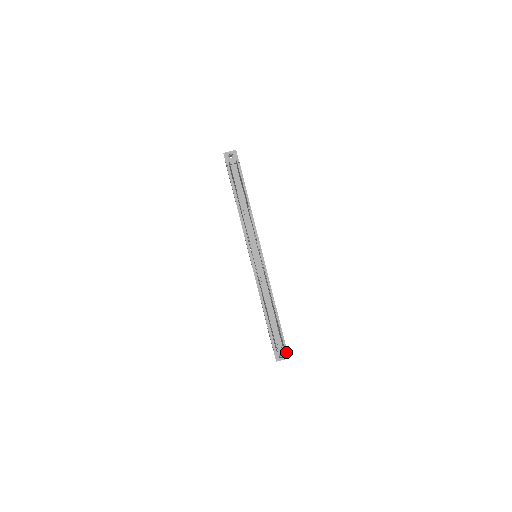
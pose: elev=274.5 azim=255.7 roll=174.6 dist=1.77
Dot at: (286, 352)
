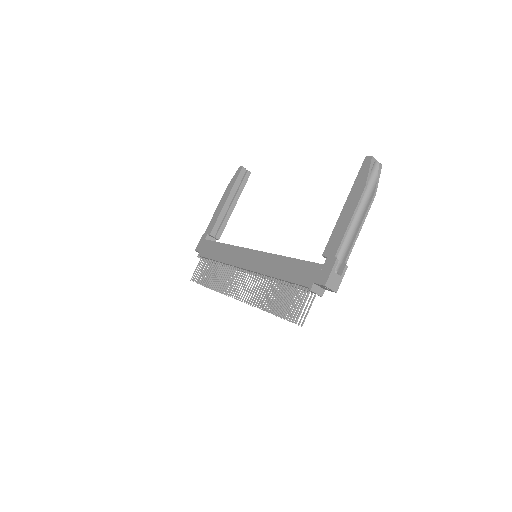
Dot at: occluded
